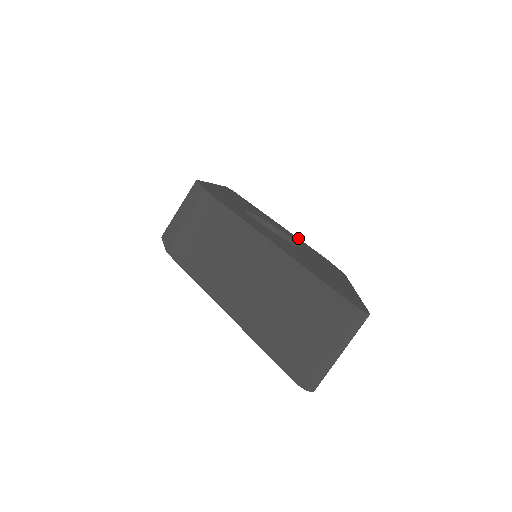
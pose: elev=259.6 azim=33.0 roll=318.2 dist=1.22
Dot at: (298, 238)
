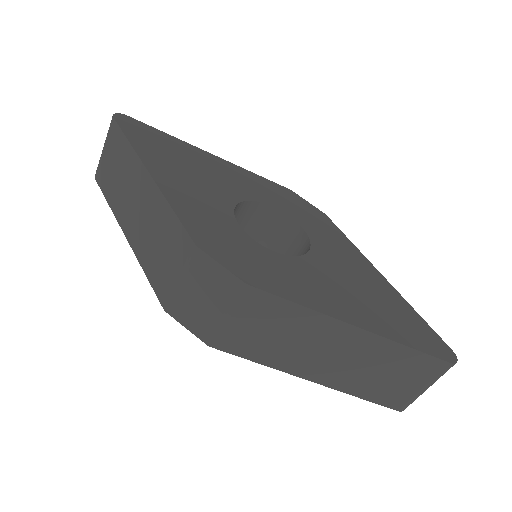
Dot at: (249, 172)
